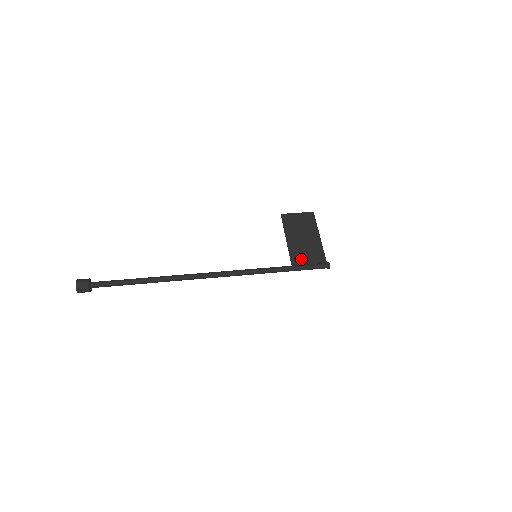
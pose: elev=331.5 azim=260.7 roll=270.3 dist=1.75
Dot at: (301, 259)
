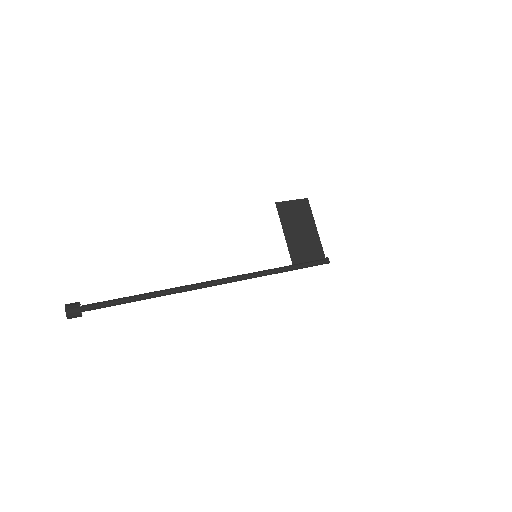
Dot at: (301, 256)
